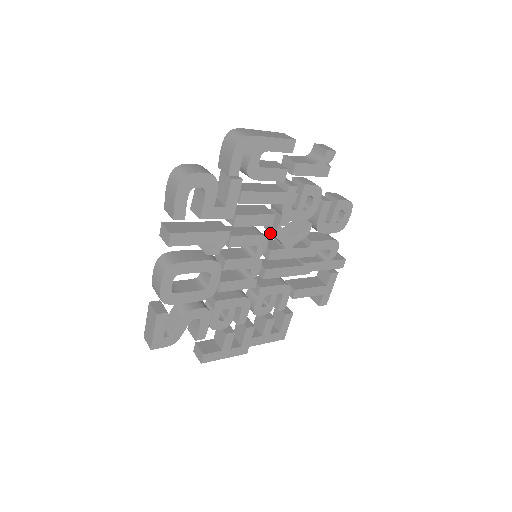
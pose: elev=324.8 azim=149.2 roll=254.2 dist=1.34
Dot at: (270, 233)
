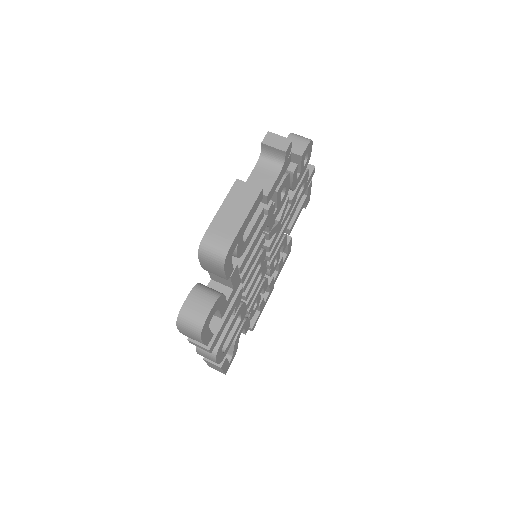
Dot at: occluded
